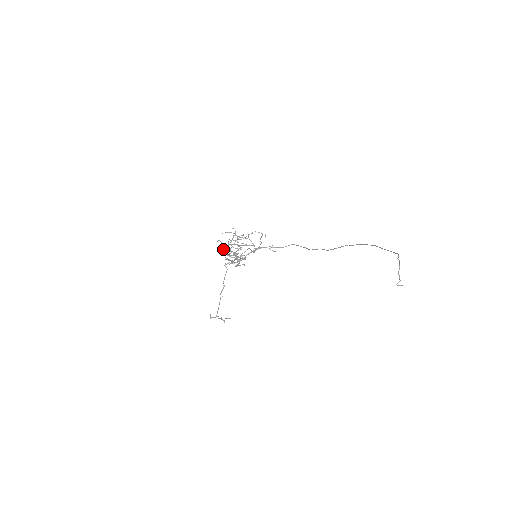
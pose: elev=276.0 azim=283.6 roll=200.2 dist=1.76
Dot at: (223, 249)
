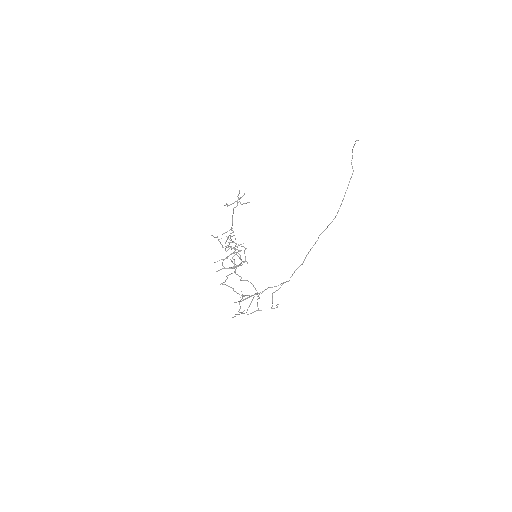
Dot at: occluded
